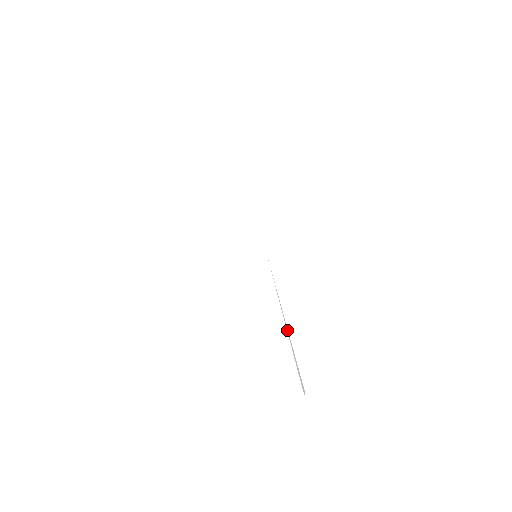
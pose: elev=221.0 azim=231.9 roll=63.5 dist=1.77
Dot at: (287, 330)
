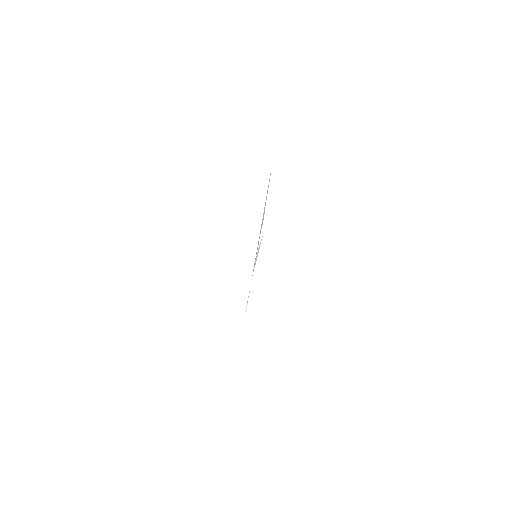
Dot at: occluded
